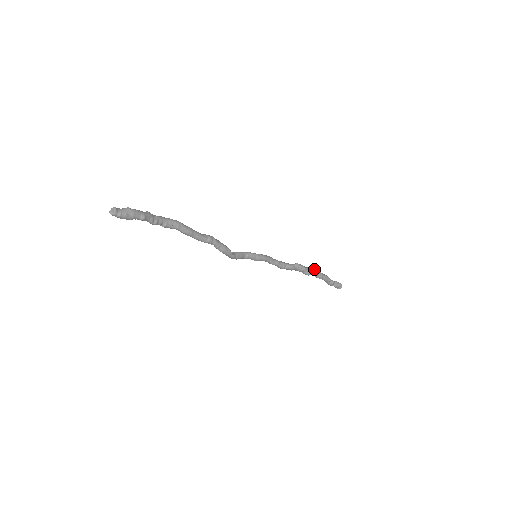
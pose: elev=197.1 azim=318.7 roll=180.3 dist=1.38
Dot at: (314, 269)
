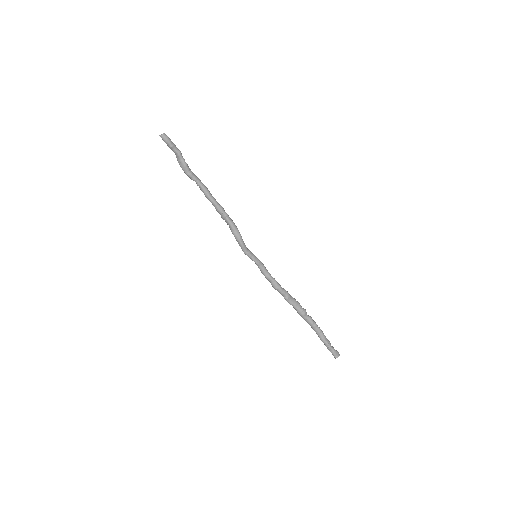
Dot at: occluded
